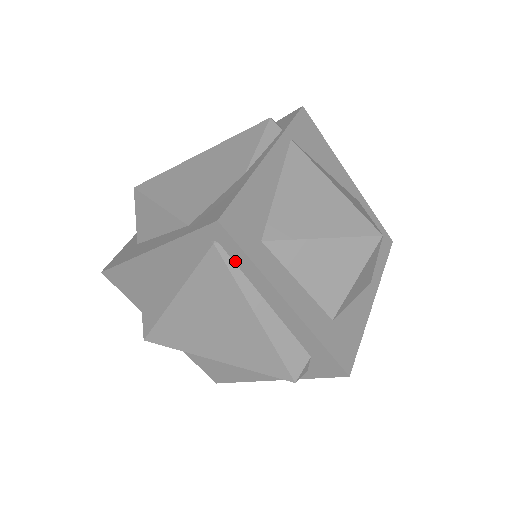
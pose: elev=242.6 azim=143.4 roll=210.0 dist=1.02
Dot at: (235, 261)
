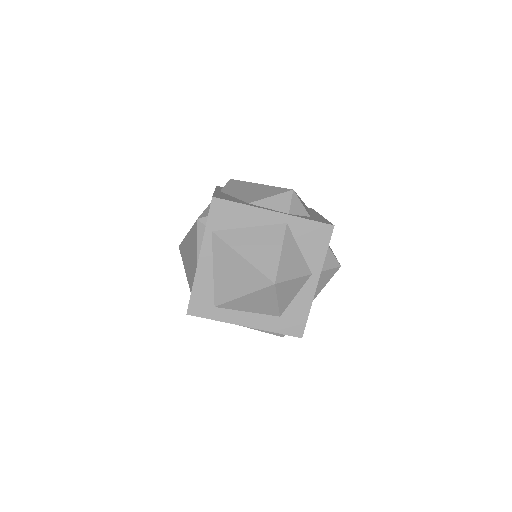
Dot at: occluded
